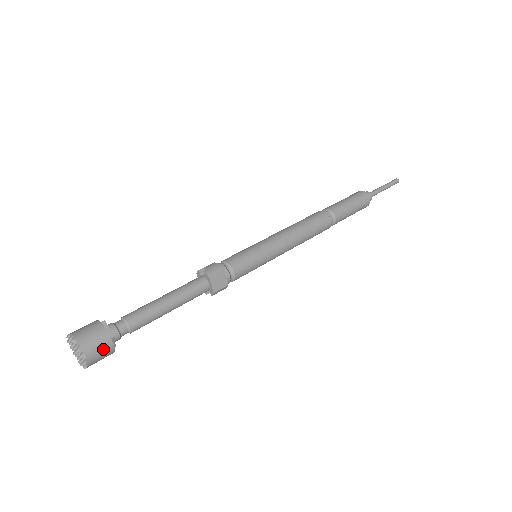
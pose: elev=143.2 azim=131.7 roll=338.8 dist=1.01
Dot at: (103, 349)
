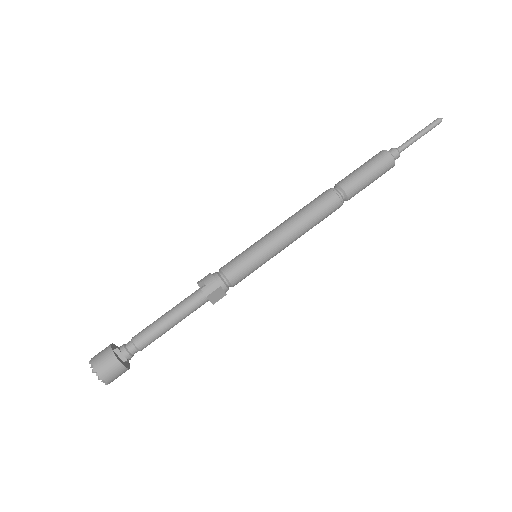
Dot at: (119, 373)
